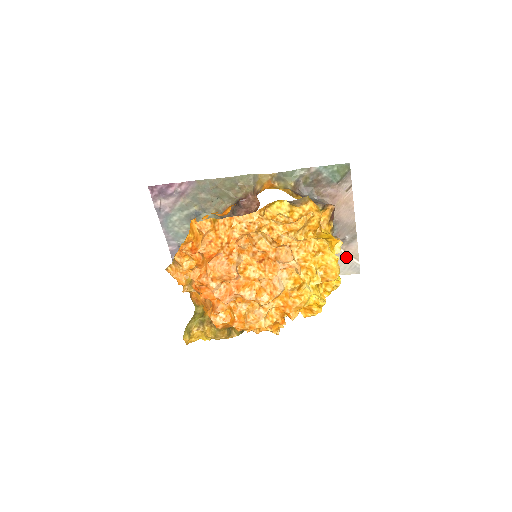
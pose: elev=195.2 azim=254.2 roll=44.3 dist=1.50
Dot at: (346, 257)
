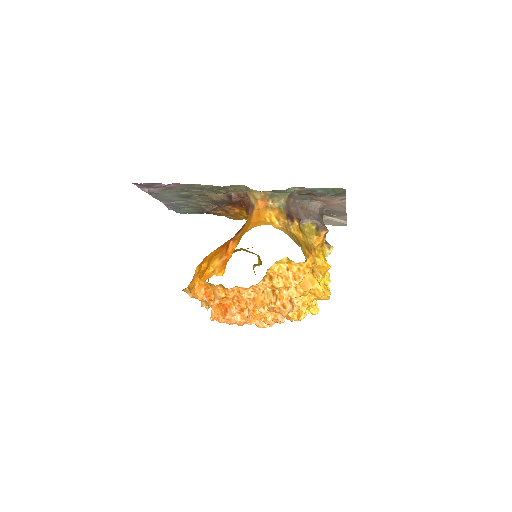
Dot at: (335, 221)
